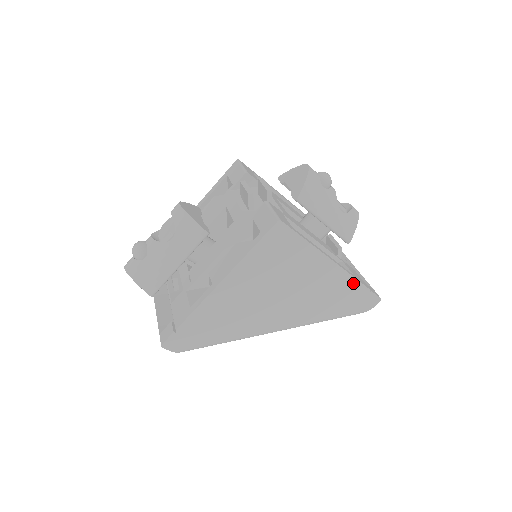
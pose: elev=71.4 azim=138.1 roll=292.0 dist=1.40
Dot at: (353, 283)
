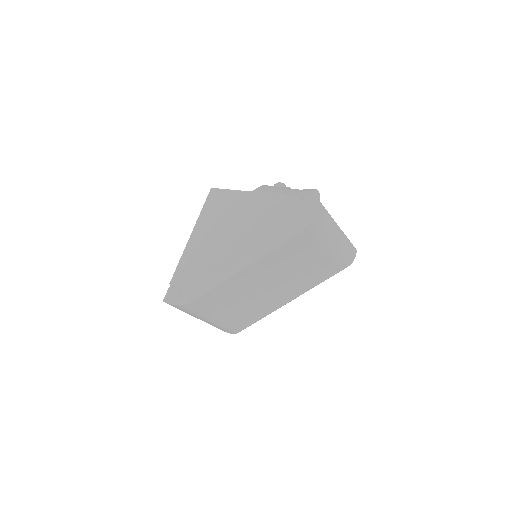
Dot at: (282, 199)
